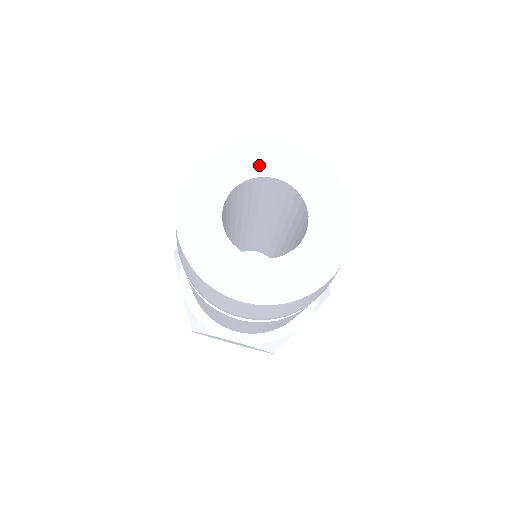
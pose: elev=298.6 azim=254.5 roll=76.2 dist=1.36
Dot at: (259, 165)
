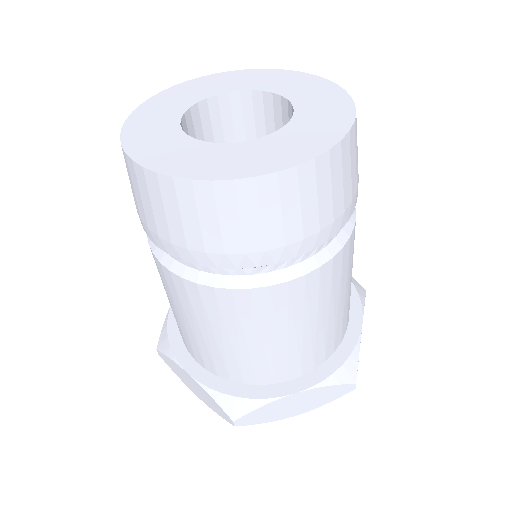
Dot at: (265, 84)
